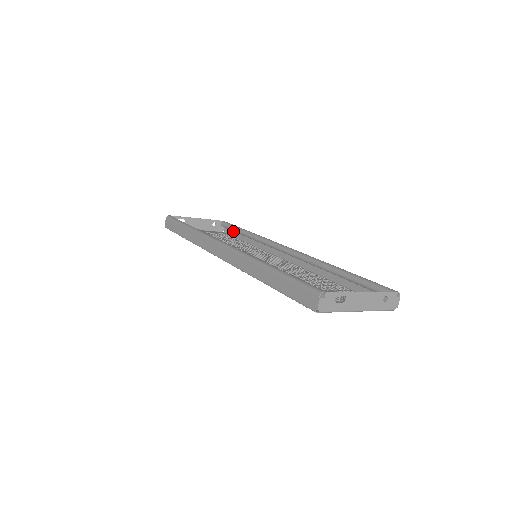
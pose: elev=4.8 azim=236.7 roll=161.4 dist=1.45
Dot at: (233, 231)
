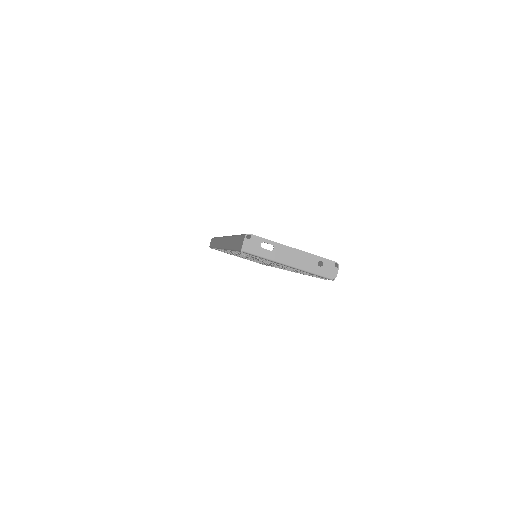
Dot at: occluded
